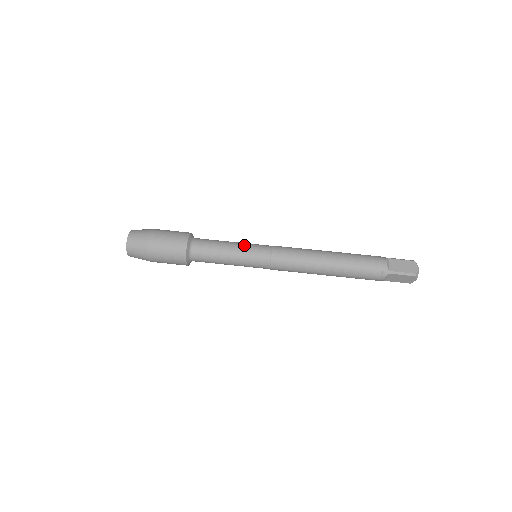
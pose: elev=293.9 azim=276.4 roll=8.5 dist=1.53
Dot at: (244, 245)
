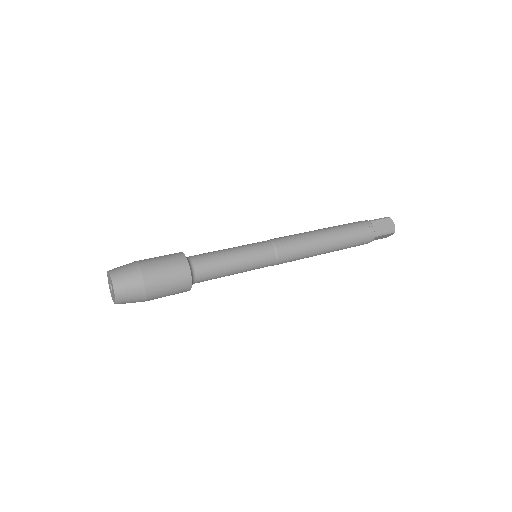
Dot at: occluded
